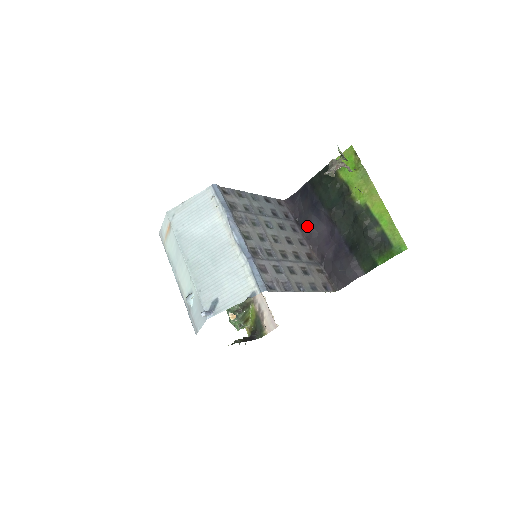
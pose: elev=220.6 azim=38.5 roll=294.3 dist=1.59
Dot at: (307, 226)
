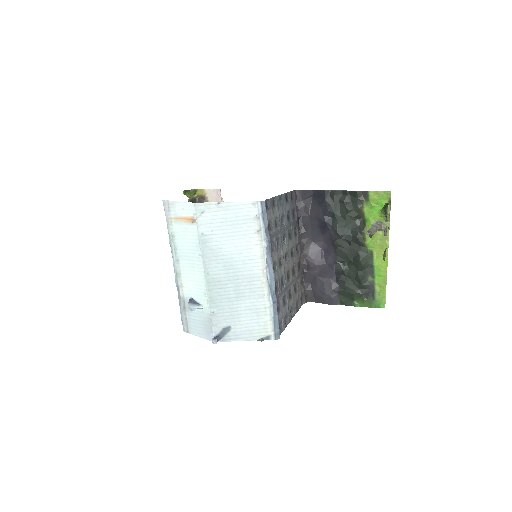
Dot at: (306, 230)
